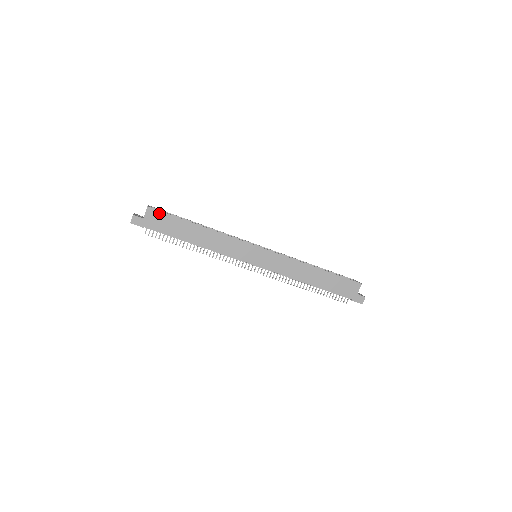
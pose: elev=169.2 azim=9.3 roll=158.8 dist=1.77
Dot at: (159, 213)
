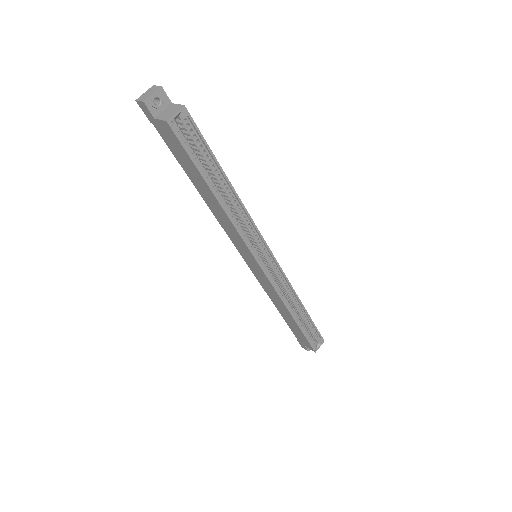
Dot at: (177, 140)
